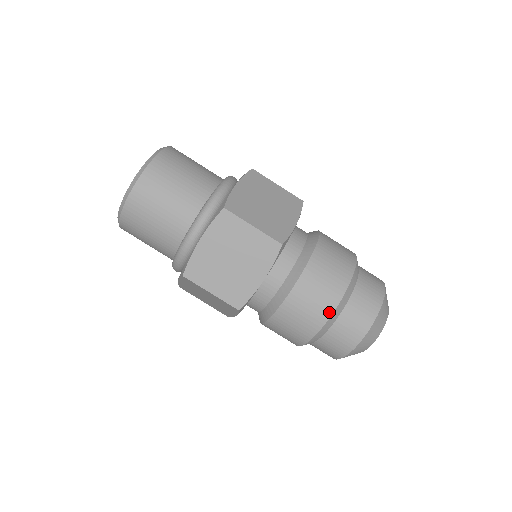
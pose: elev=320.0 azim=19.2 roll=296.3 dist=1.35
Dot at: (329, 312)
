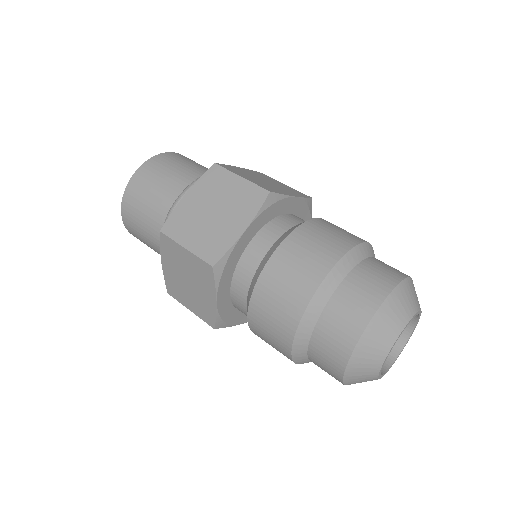
Dot at: (289, 339)
